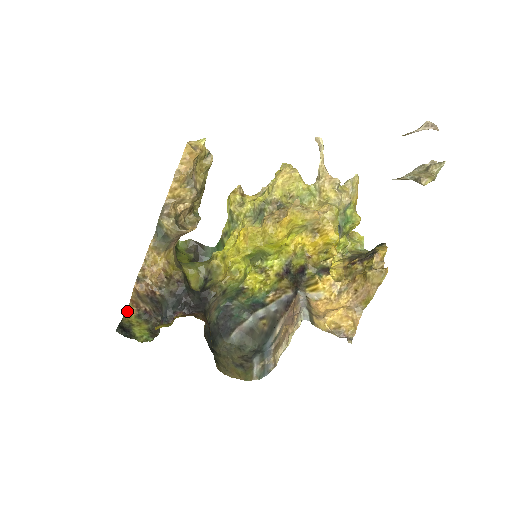
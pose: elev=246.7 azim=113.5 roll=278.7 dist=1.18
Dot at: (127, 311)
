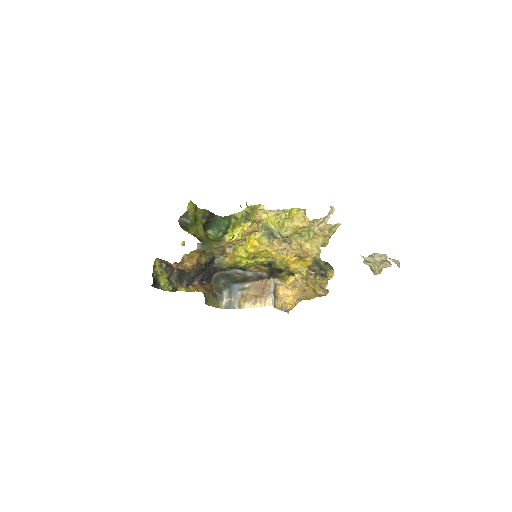
Dot at: (154, 263)
